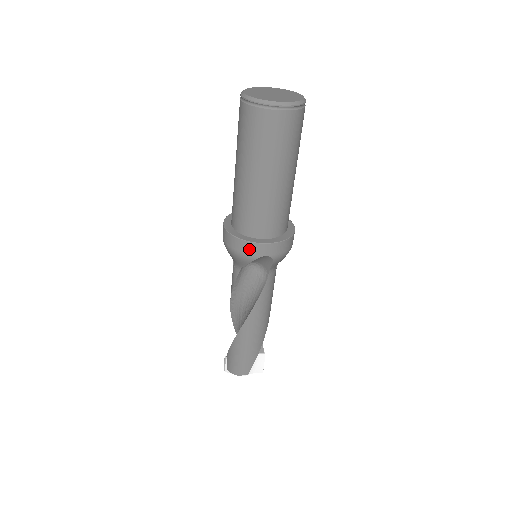
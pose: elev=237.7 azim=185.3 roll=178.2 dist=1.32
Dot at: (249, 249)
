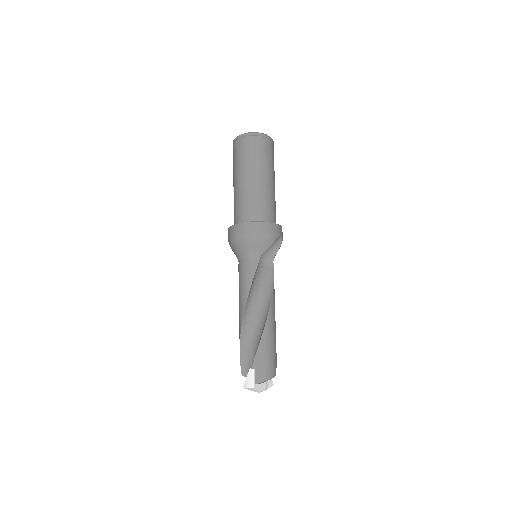
Dot at: (274, 229)
